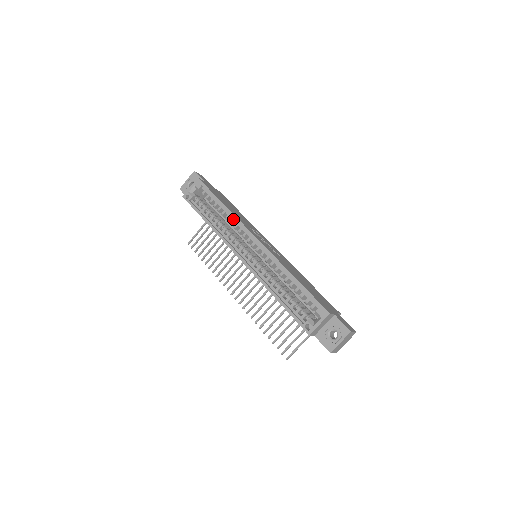
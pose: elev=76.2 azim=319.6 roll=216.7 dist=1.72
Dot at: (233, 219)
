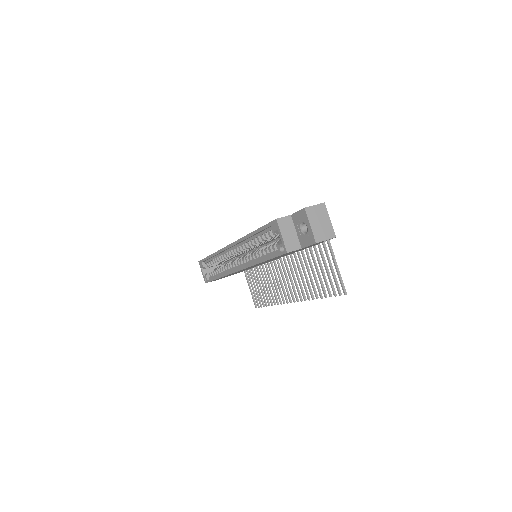
Dot at: (220, 255)
